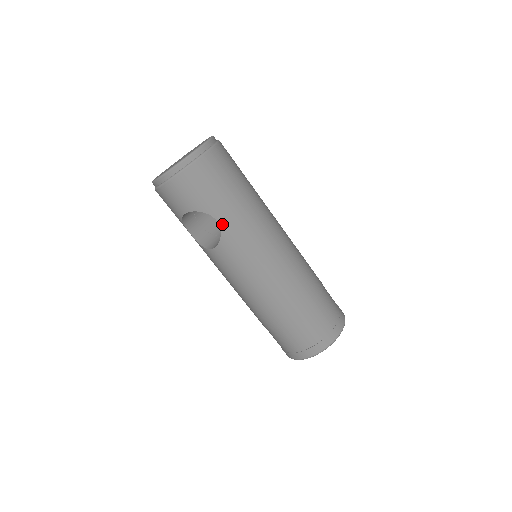
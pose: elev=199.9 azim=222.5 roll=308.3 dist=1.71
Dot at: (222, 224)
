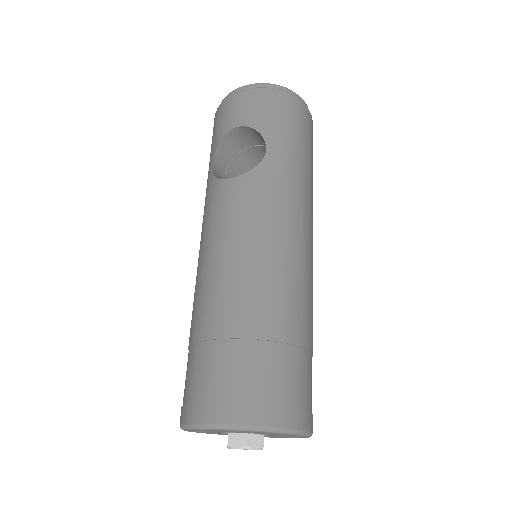
Dot at: (269, 156)
